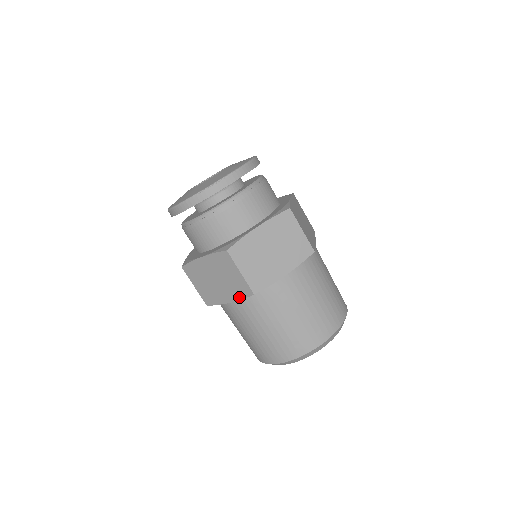
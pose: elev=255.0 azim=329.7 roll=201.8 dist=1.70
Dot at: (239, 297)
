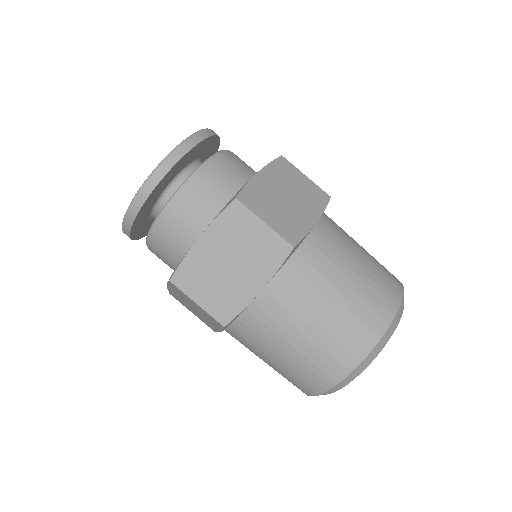
Dot at: (272, 270)
